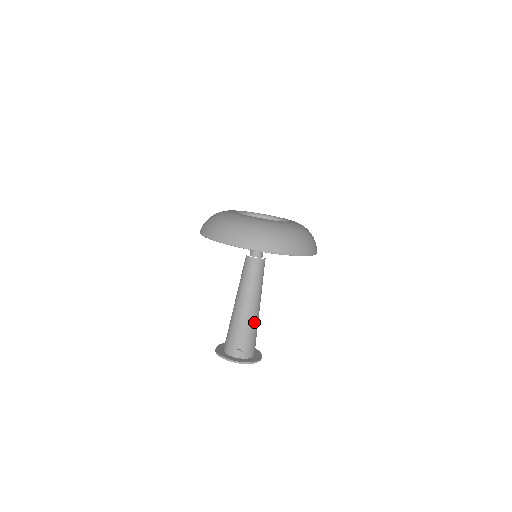
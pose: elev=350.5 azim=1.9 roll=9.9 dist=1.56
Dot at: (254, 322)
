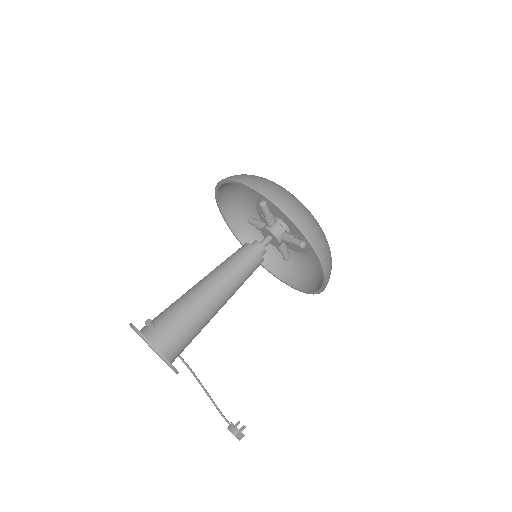
Dot at: (196, 308)
